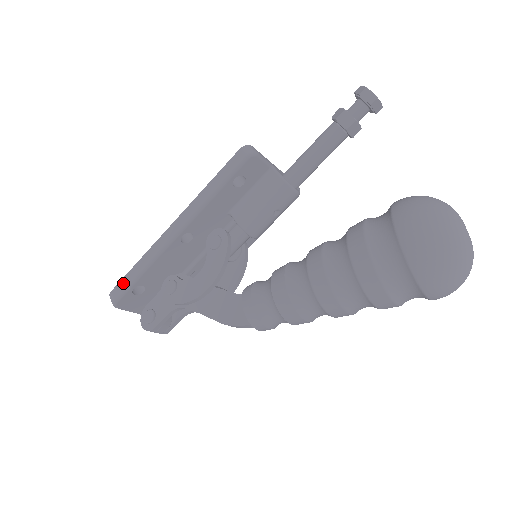
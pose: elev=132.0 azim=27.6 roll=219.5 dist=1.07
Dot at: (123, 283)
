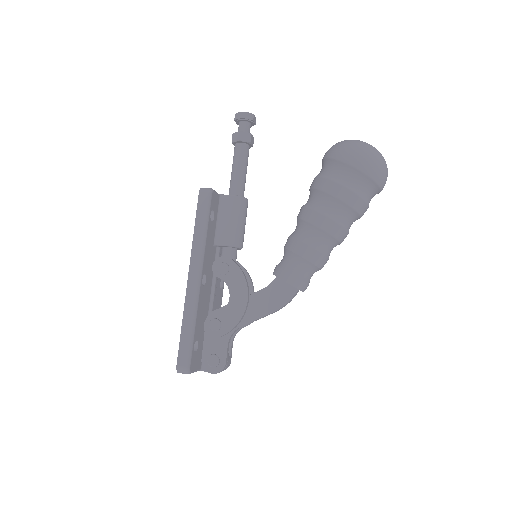
Dot at: (183, 350)
